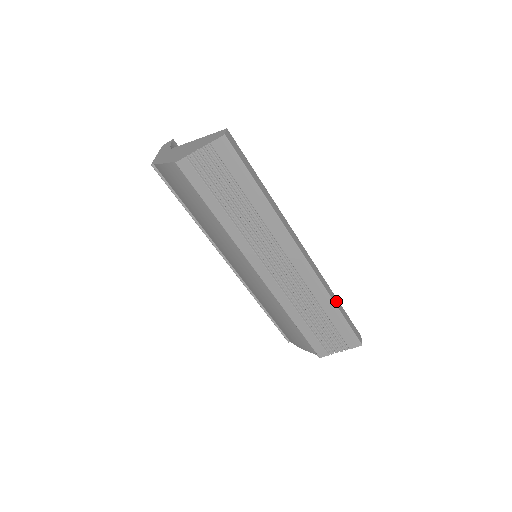
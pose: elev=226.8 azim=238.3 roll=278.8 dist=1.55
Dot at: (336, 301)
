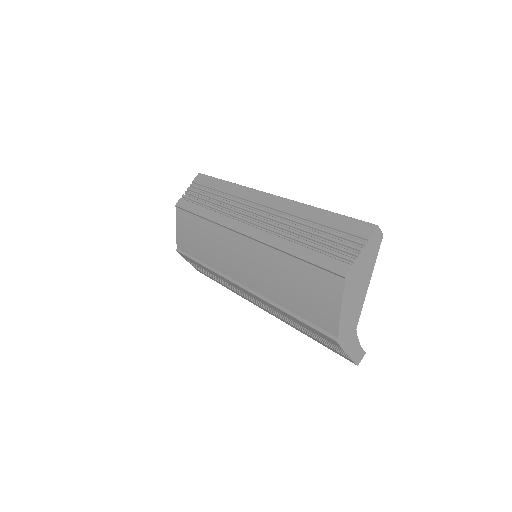
Dot at: occluded
